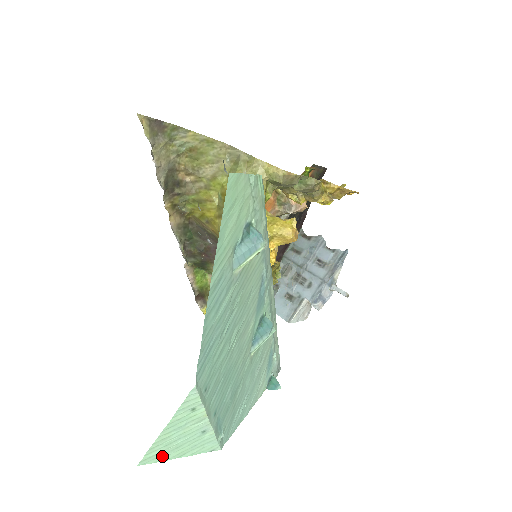
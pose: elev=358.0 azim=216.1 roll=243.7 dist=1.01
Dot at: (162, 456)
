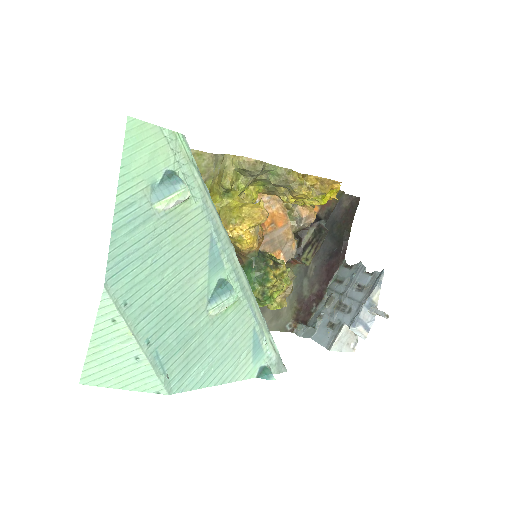
Dot at: (102, 379)
